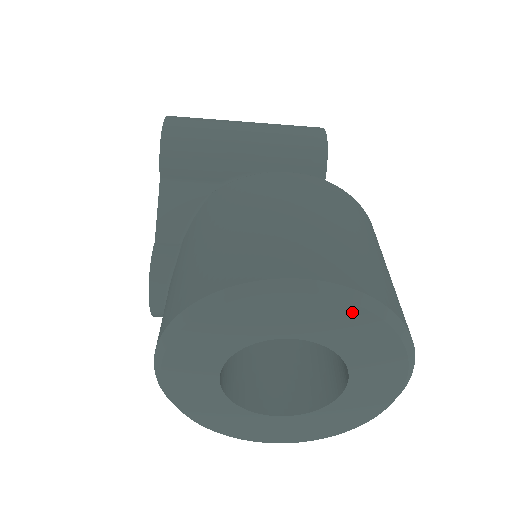
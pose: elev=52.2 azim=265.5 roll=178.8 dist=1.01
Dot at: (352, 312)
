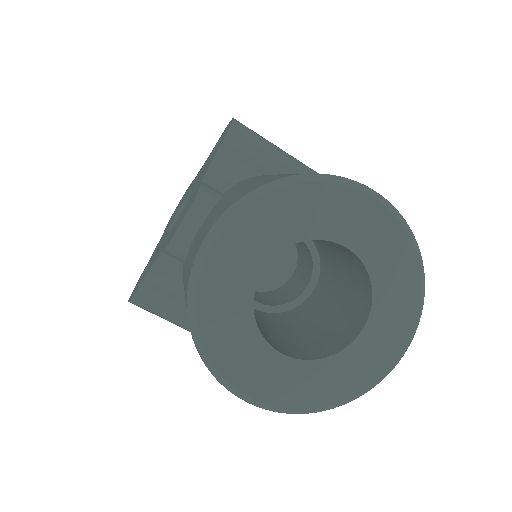
Dot at: (401, 238)
